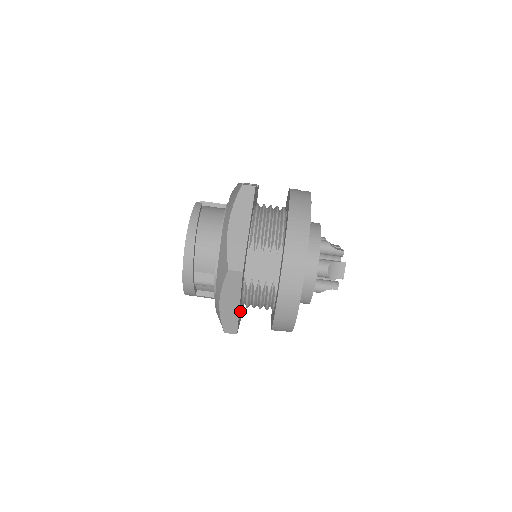
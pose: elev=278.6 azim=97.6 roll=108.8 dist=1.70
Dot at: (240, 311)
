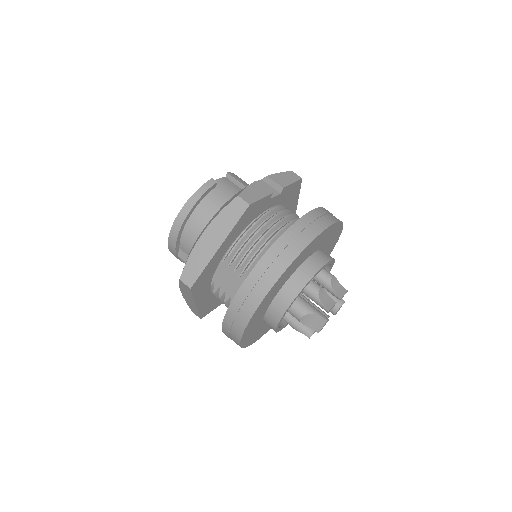
Dot at: (213, 300)
